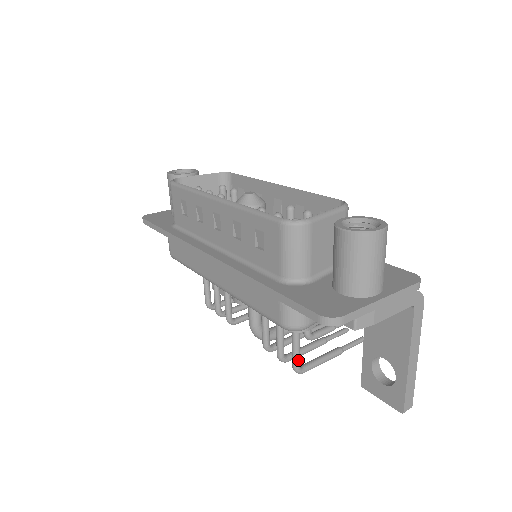
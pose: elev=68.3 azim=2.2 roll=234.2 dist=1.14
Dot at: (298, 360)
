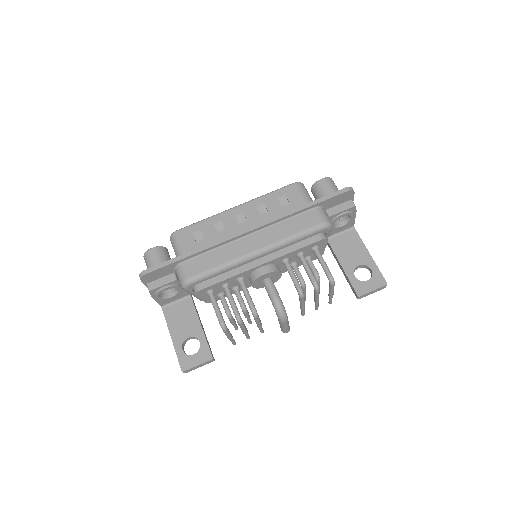
Dot at: (329, 270)
